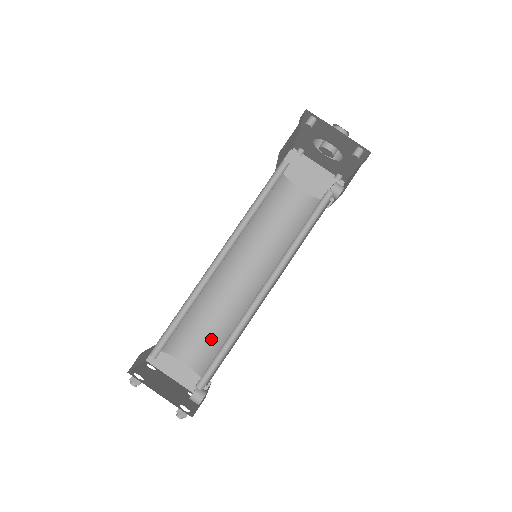
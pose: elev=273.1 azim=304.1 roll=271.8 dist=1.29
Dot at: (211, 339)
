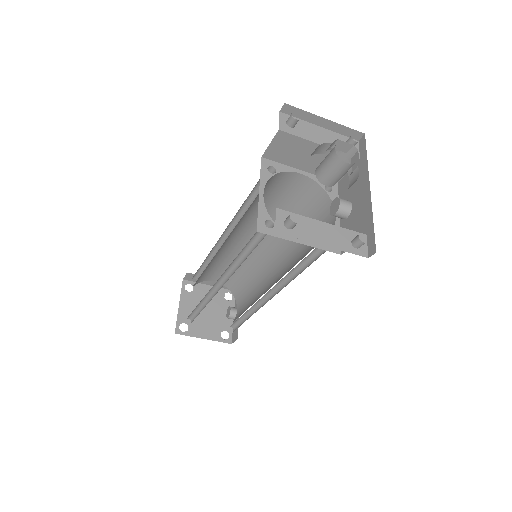
Dot at: occluded
